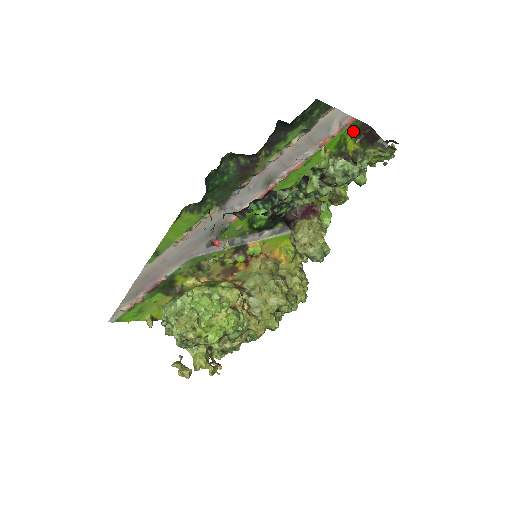
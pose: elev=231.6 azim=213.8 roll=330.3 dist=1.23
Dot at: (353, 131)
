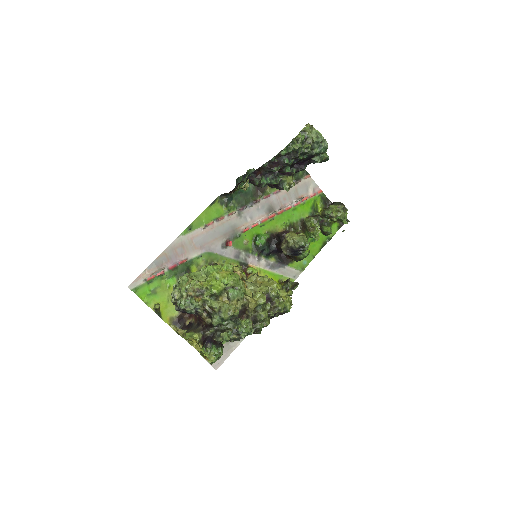
Dot at: (321, 201)
